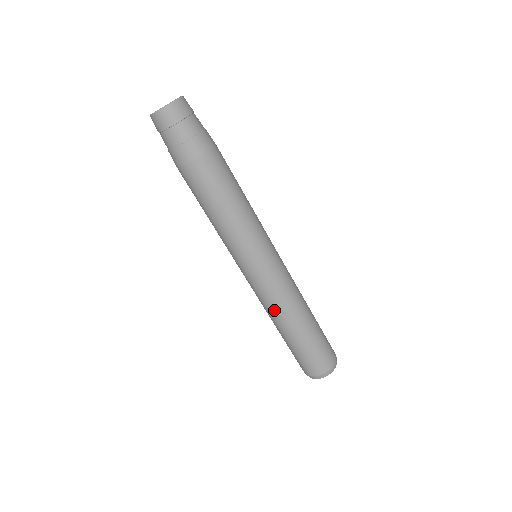
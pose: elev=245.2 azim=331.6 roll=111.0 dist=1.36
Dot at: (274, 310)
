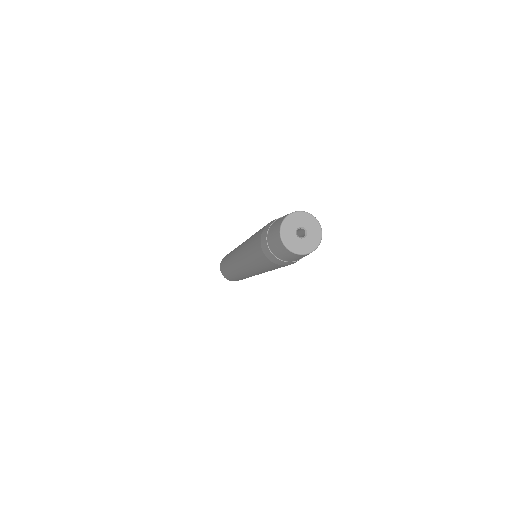
Dot at: occluded
